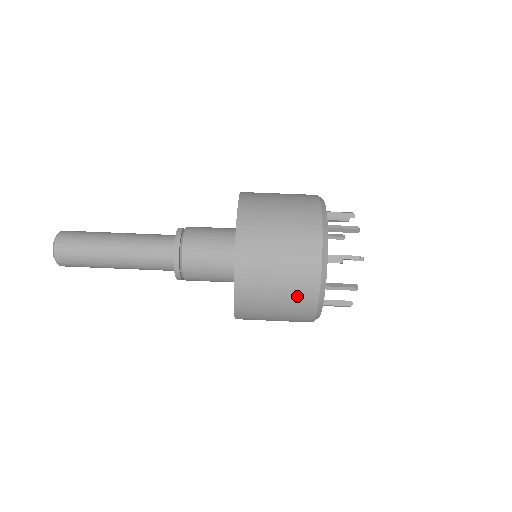
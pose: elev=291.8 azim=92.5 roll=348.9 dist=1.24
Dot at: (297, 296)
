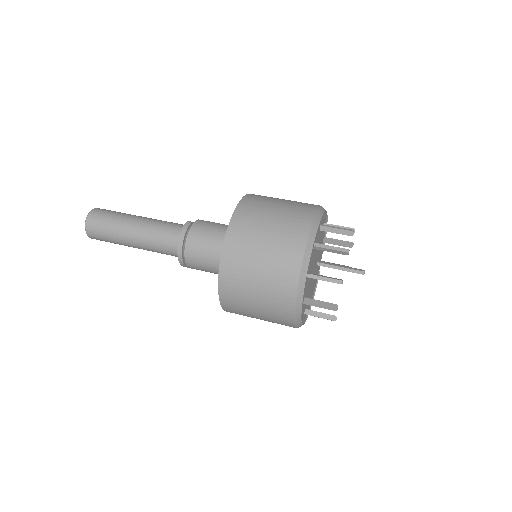
Dot at: (275, 308)
